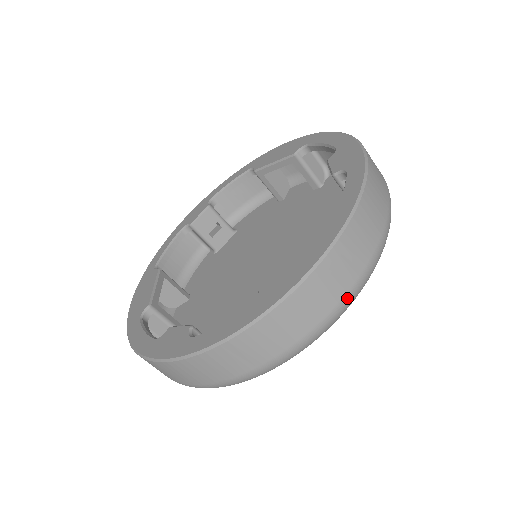
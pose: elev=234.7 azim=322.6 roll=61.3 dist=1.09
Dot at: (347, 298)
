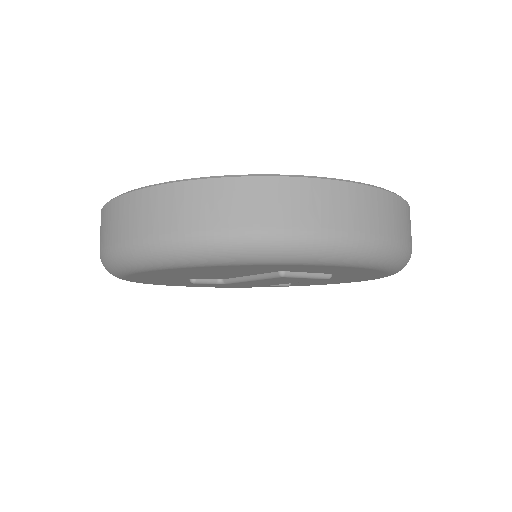
Dot at: (288, 234)
